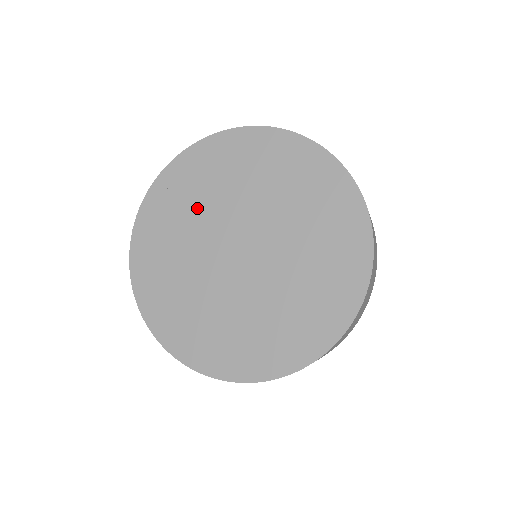
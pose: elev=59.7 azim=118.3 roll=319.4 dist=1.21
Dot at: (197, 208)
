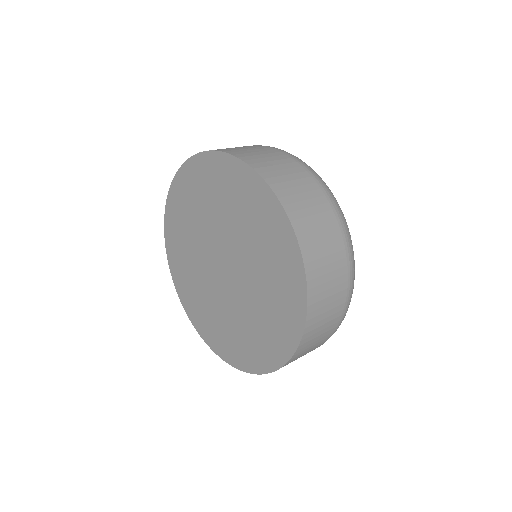
Dot at: (190, 240)
